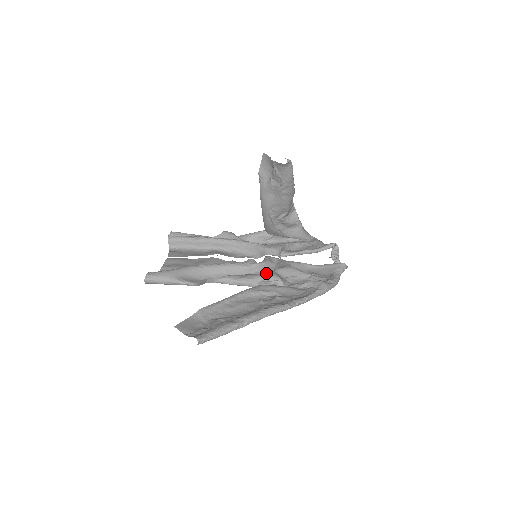
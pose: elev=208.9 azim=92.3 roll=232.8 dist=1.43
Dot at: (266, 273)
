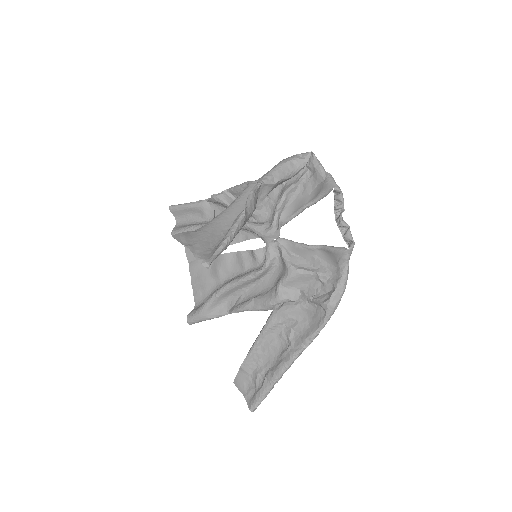
Dot at: (275, 274)
